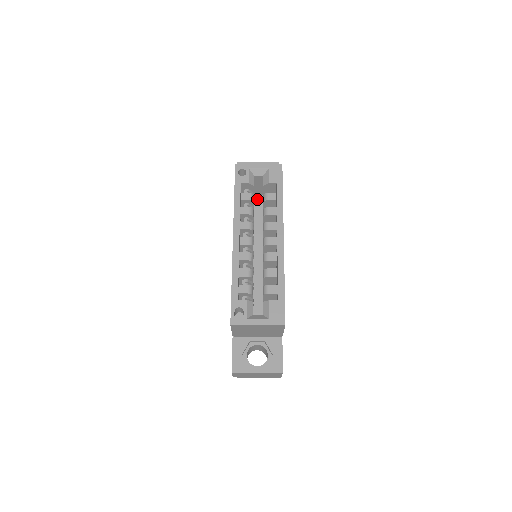
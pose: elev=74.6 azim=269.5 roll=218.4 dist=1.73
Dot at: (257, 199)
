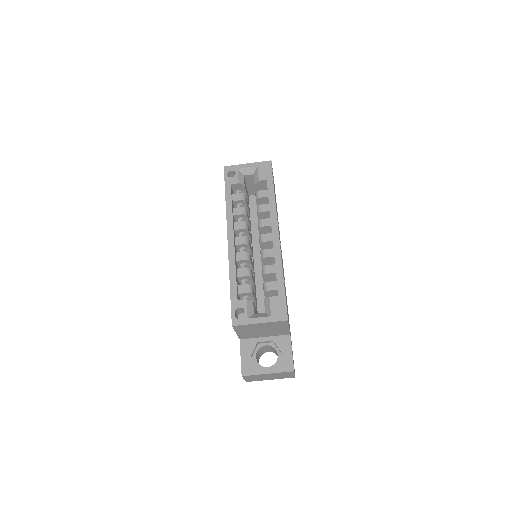
Dot at: (252, 200)
